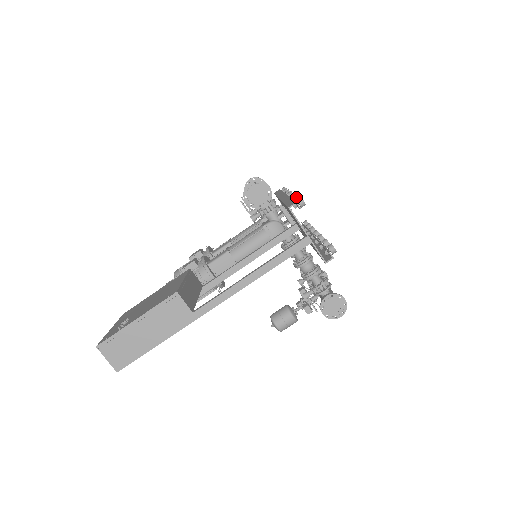
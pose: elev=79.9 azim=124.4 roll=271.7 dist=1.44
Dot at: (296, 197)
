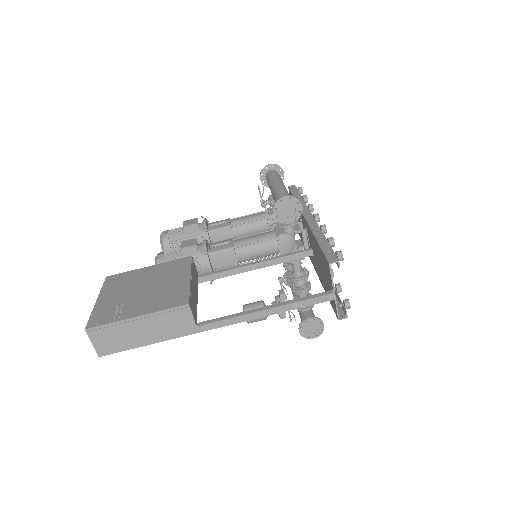
Dot at: (332, 241)
